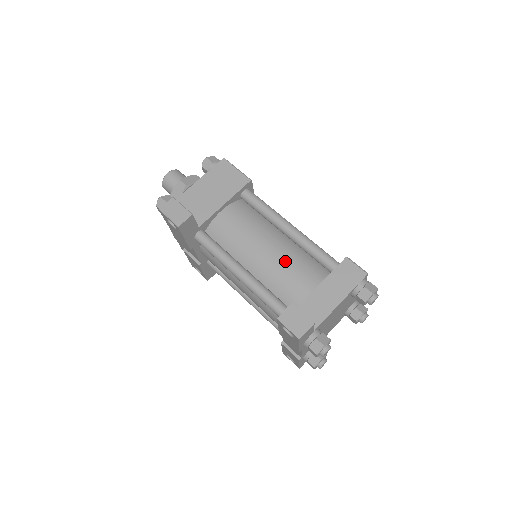
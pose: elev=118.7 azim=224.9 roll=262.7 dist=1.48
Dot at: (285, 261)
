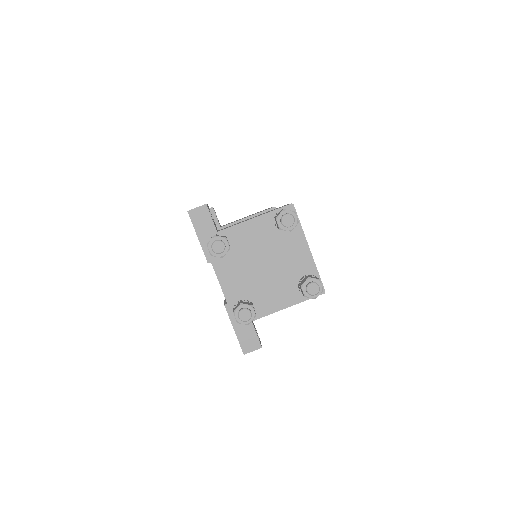
Dot at: occluded
